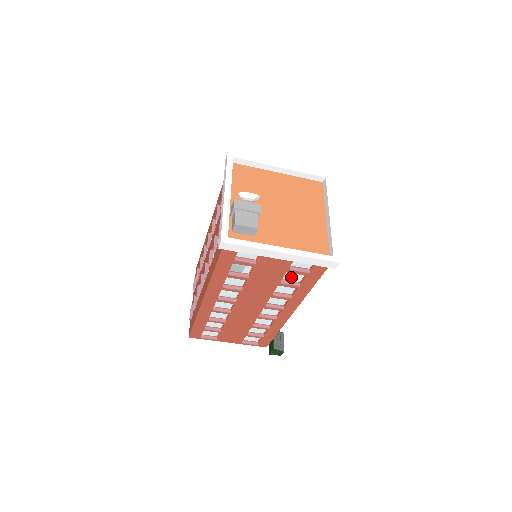
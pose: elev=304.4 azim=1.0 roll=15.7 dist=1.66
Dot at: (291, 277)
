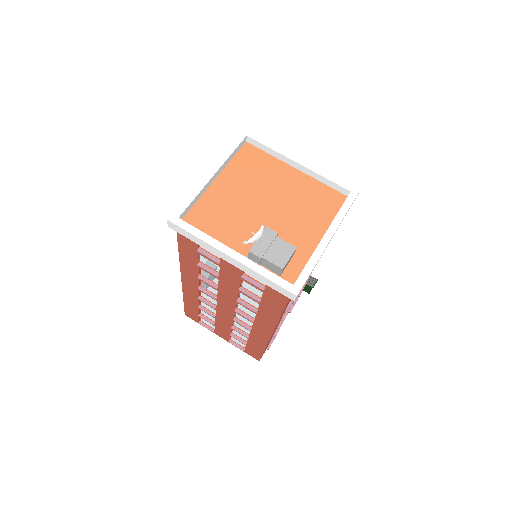
Dot at: occluded
